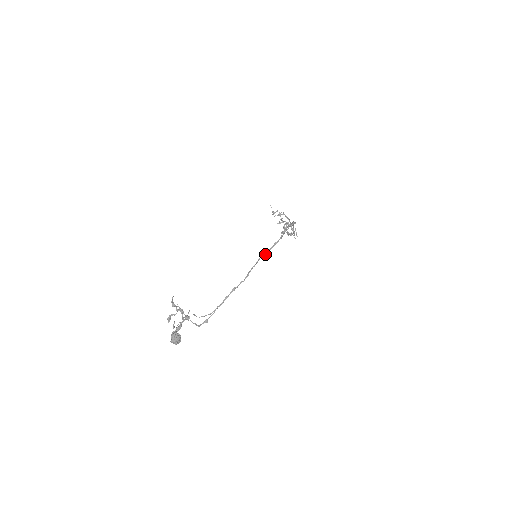
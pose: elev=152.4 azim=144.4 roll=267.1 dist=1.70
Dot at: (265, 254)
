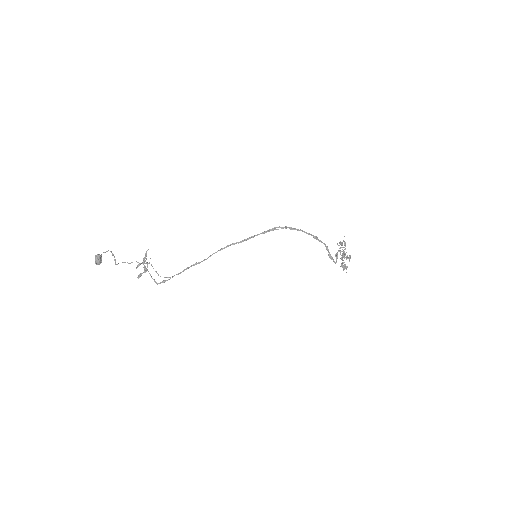
Dot at: (238, 243)
